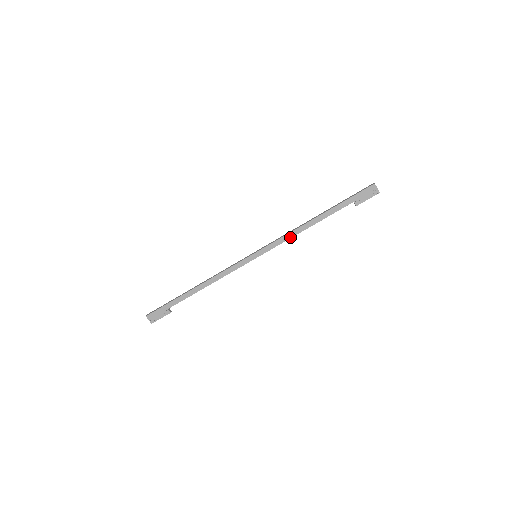
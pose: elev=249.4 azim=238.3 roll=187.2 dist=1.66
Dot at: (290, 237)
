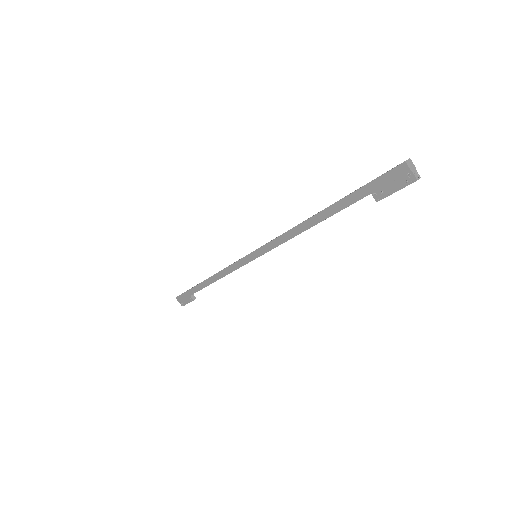
Dot at: (287, 238)
